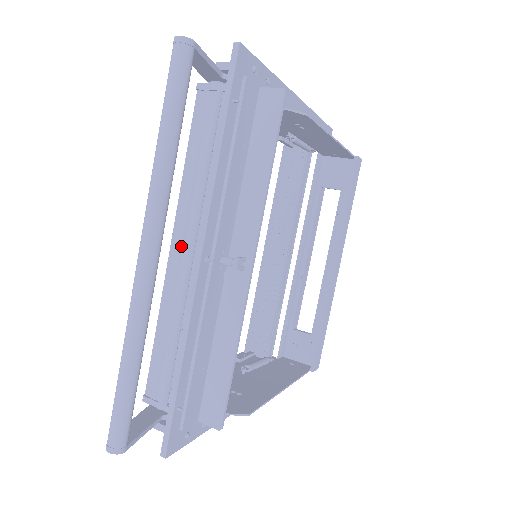
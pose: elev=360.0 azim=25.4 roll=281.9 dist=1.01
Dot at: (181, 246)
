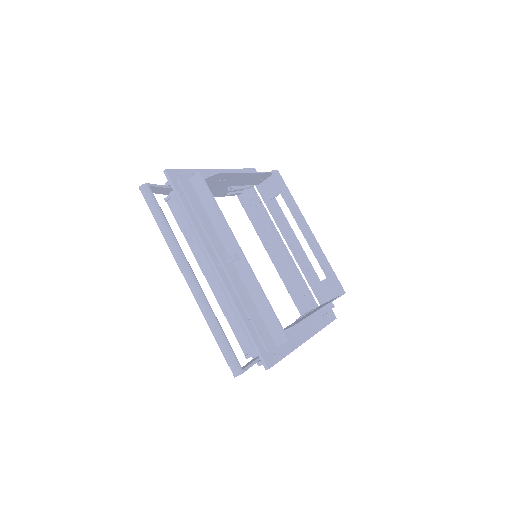
Dot at: (208, 272)
